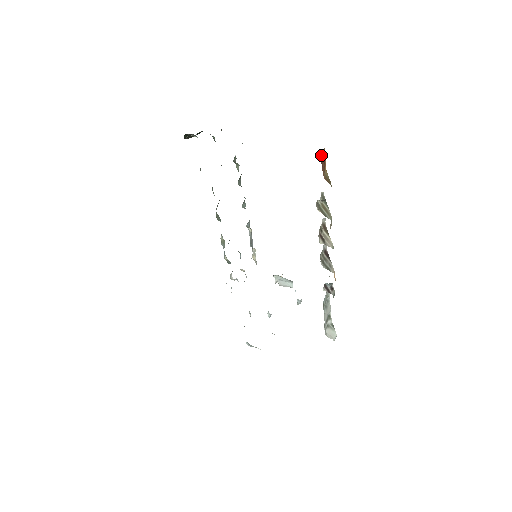
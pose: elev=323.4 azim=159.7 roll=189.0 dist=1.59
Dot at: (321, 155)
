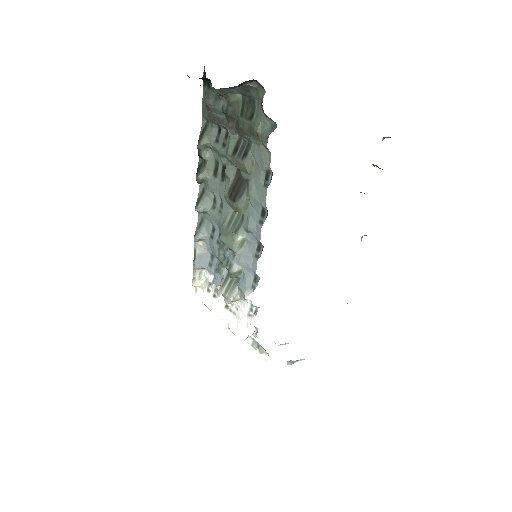
Dot at: occluded
